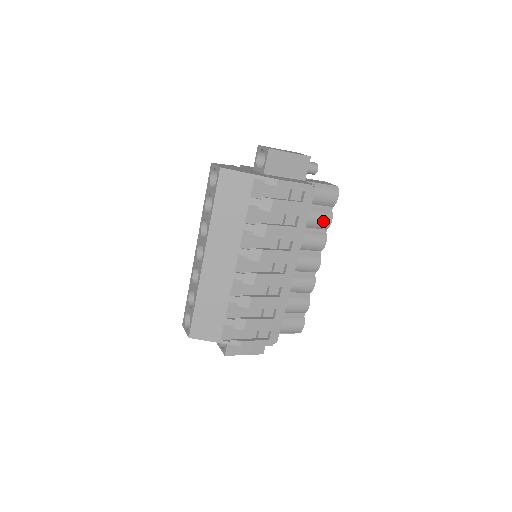
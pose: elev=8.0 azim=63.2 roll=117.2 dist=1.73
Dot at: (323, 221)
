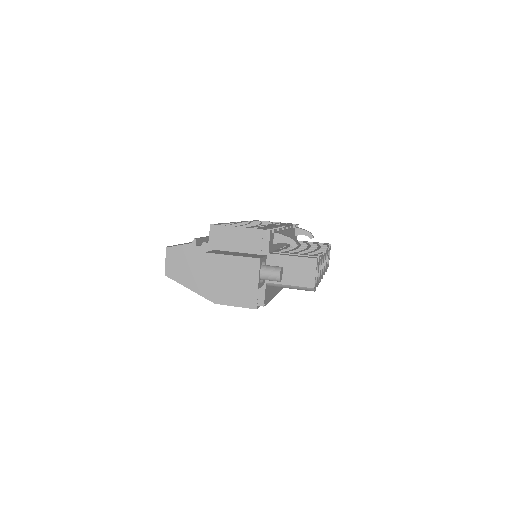
Dot at: occluded
